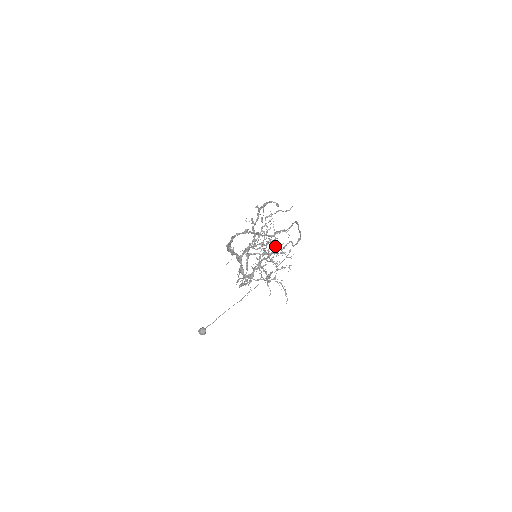
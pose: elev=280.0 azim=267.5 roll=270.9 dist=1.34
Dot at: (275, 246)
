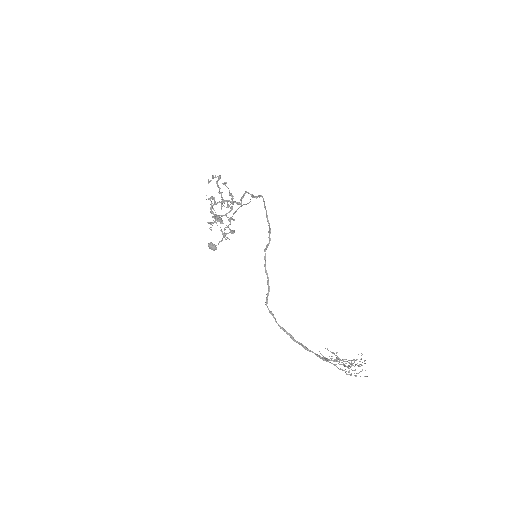
Dot at: occluded
